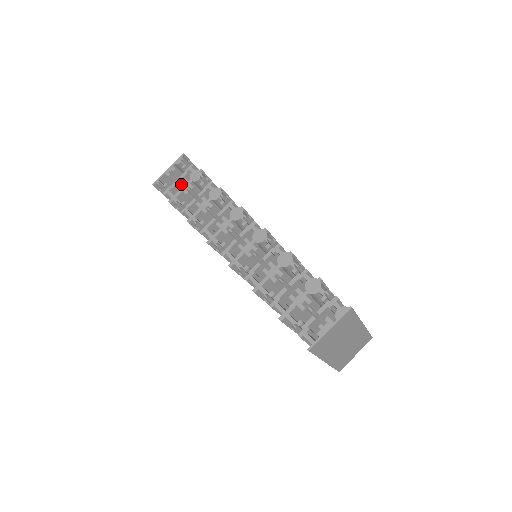
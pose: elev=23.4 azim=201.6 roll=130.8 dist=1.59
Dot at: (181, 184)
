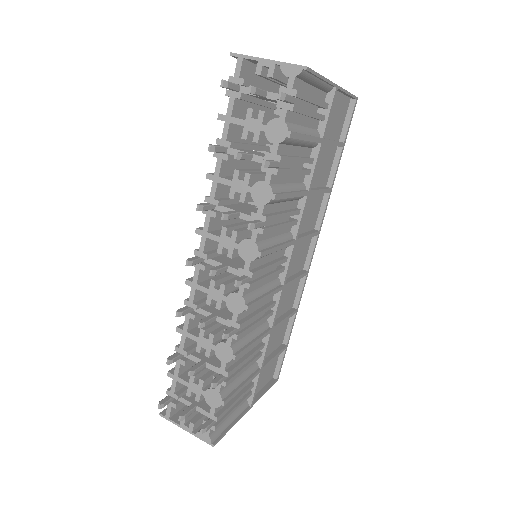
Dot at: occluded
